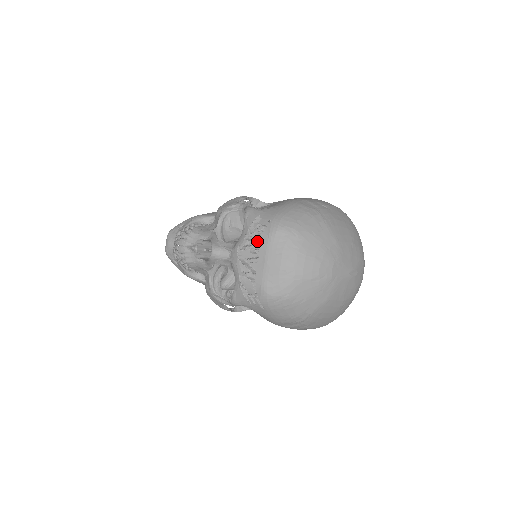
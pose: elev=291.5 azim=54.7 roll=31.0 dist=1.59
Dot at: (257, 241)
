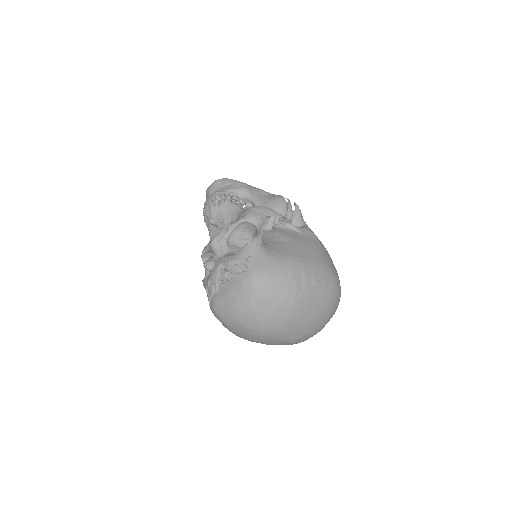
Dot at: occluded
